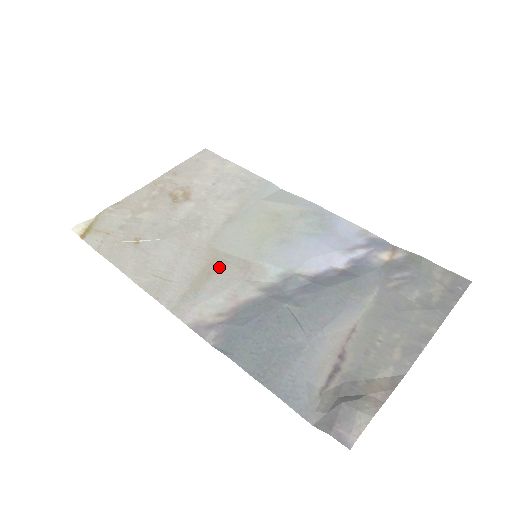
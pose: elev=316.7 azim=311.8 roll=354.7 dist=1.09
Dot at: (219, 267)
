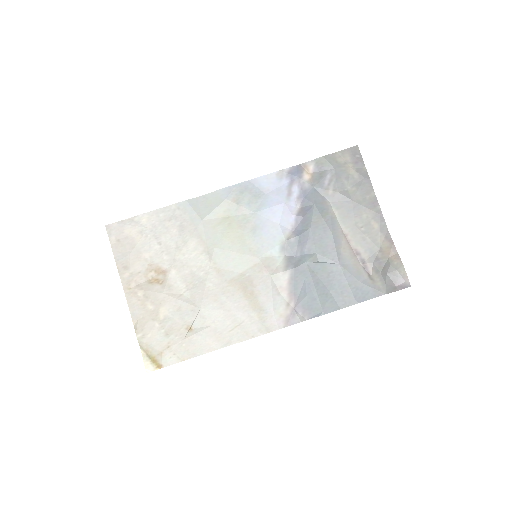
Dot at: (250, 285)
